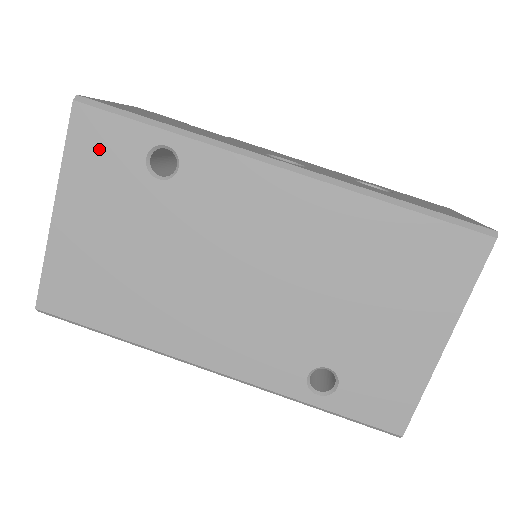
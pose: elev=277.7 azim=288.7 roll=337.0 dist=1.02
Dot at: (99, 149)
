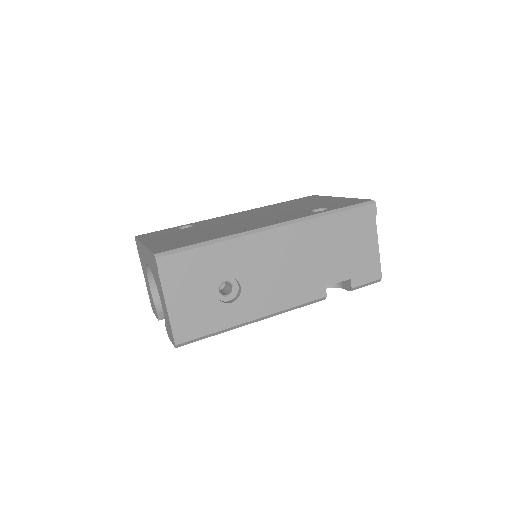
Dot at: occluded
